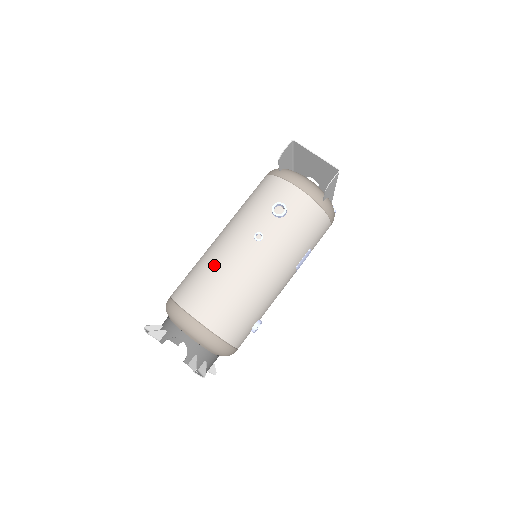
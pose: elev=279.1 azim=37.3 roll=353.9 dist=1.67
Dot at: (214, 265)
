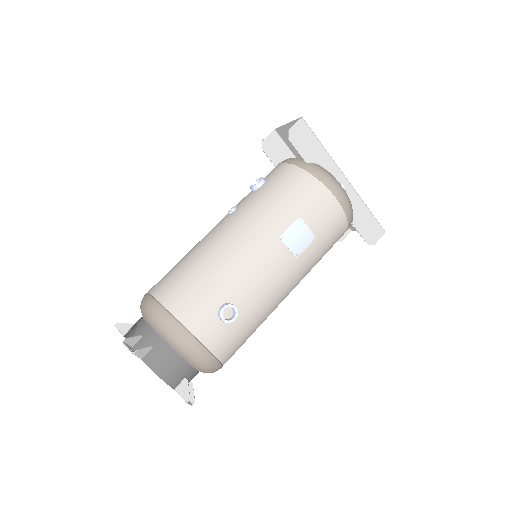
Dot at: occluded
